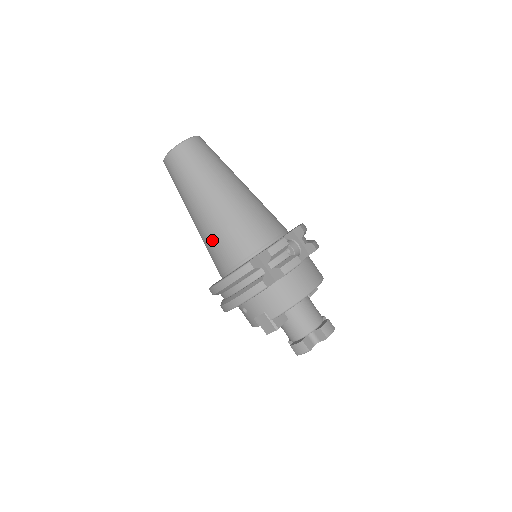
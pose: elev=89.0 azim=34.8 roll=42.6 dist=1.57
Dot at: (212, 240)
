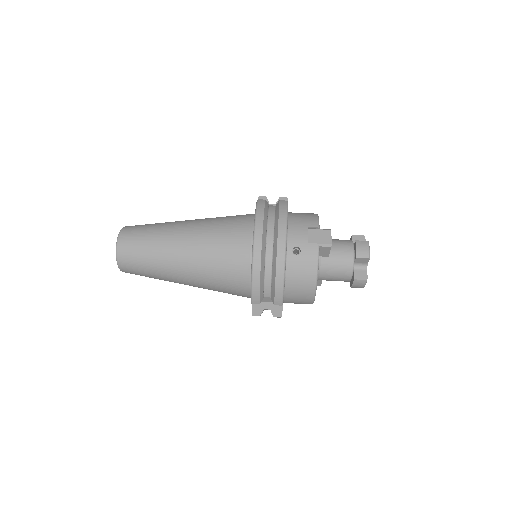
Dot at: (215, 236)
